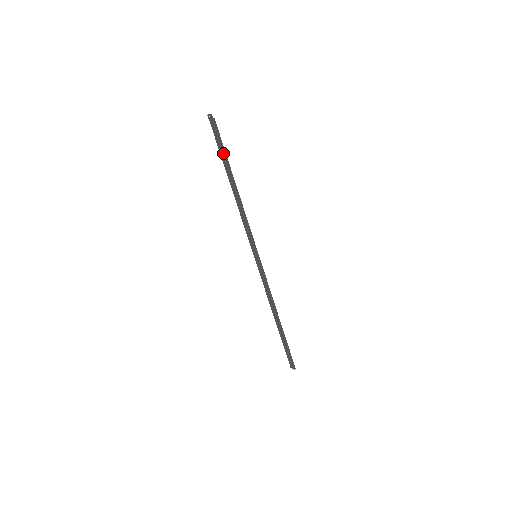
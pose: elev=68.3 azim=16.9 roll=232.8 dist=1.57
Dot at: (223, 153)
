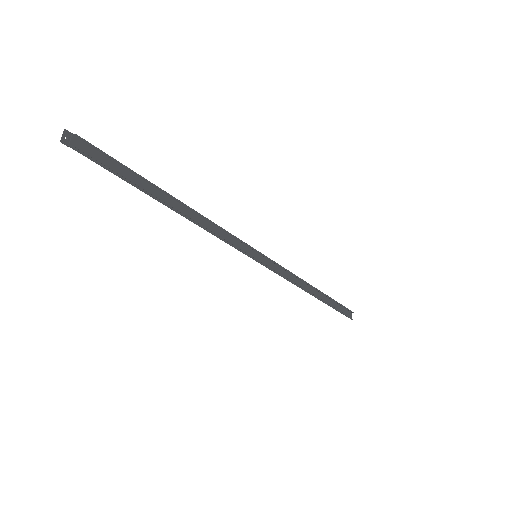
Dot at: (125, 179)
